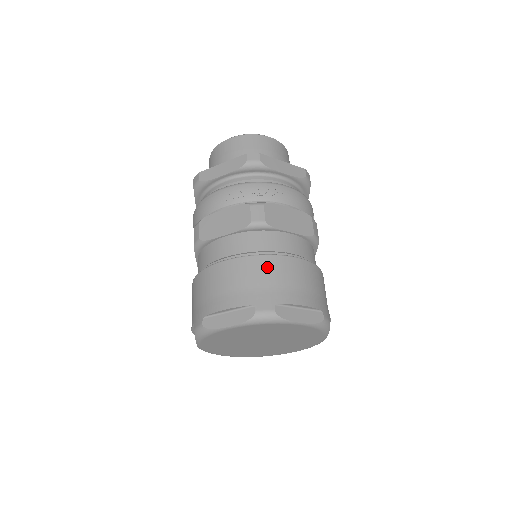
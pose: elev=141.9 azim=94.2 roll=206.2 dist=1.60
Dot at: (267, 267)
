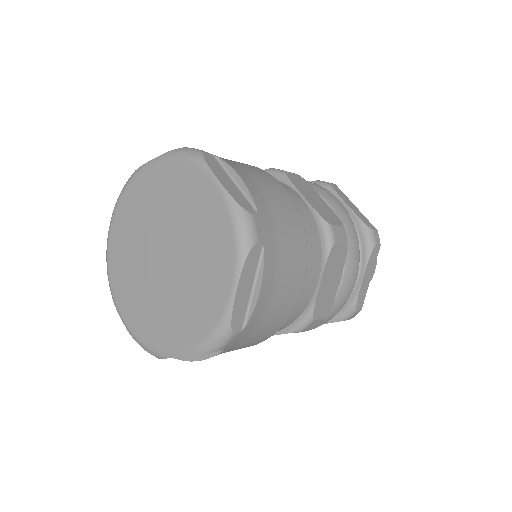
Dot at: occluded
